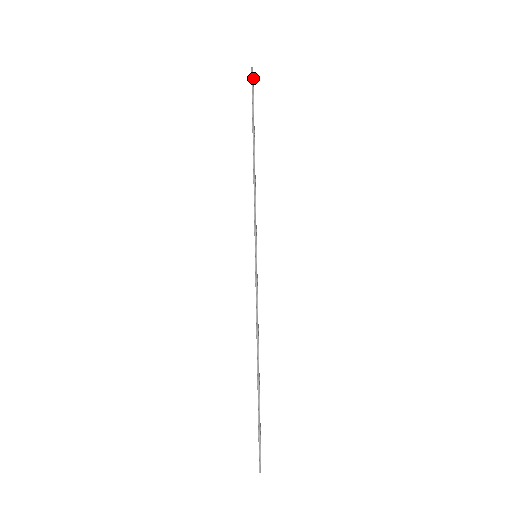
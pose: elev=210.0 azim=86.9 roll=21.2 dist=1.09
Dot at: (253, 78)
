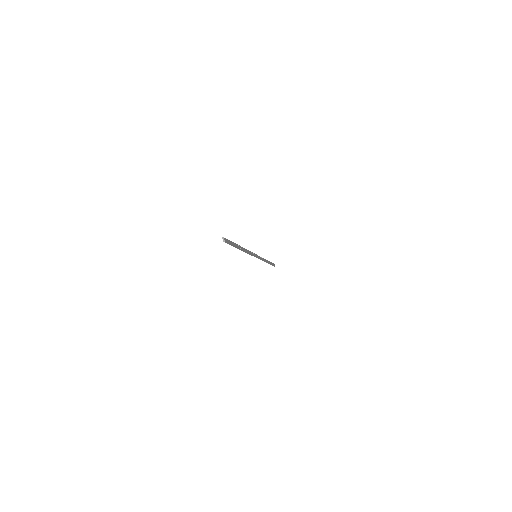
Dot at: (274, 266)
